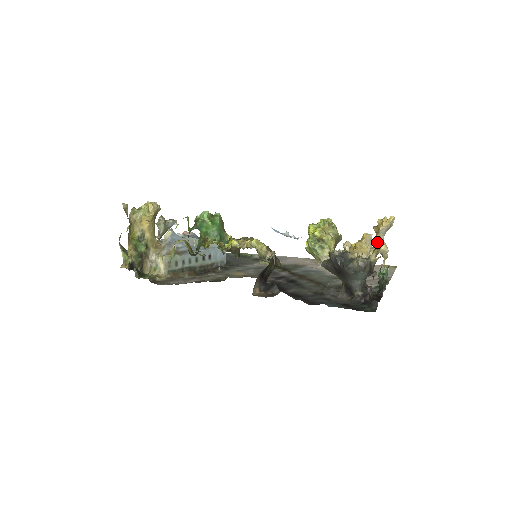
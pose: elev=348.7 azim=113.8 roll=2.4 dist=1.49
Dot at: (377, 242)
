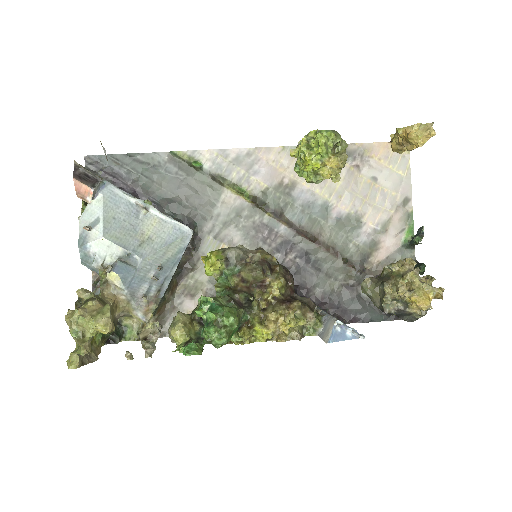
Dot at: (398, 147)
